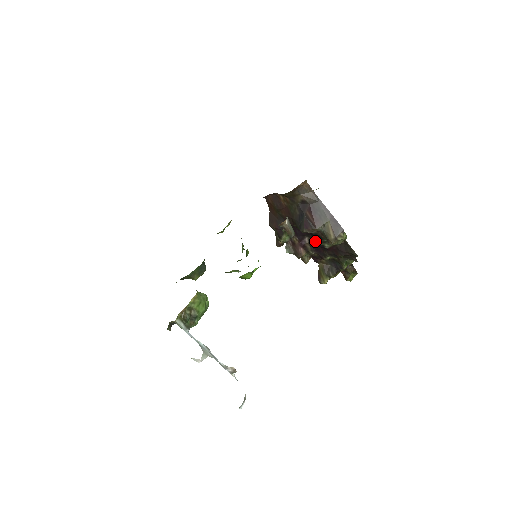
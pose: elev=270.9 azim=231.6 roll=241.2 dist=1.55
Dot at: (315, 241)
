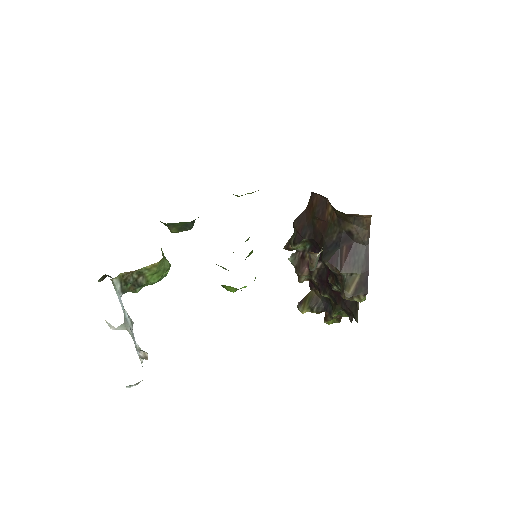
Dot at: (327, 272)
